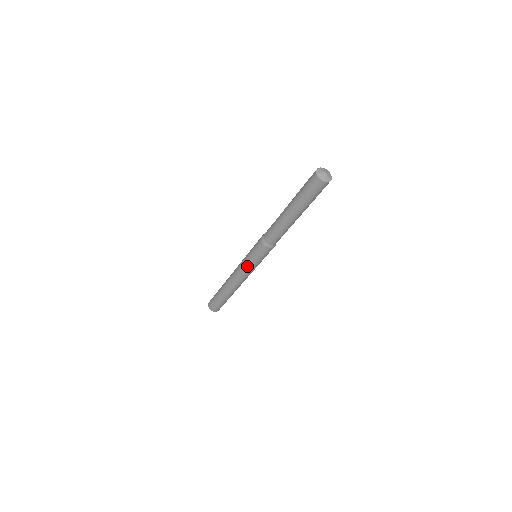
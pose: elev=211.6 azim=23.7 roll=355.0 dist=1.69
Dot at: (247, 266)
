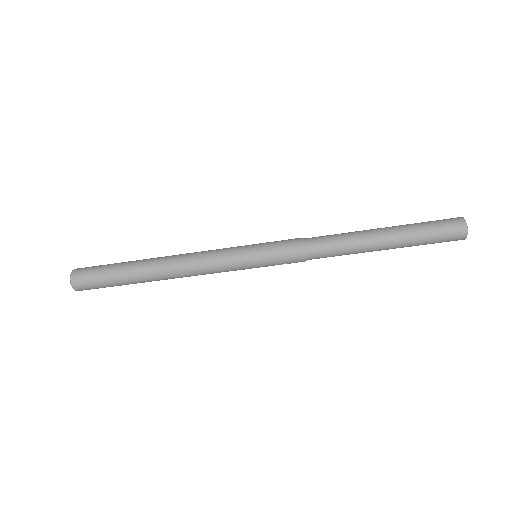
Dot at: (237, 265)
